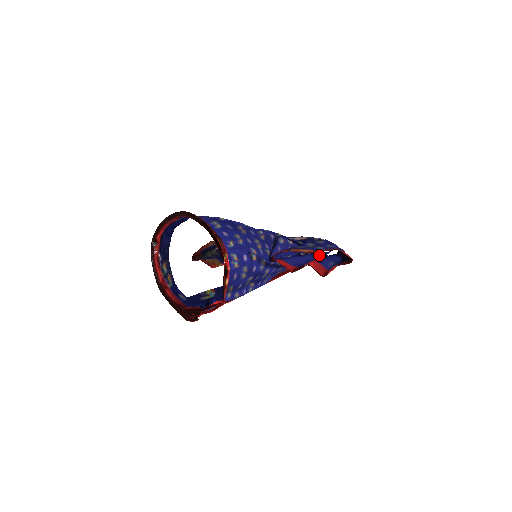
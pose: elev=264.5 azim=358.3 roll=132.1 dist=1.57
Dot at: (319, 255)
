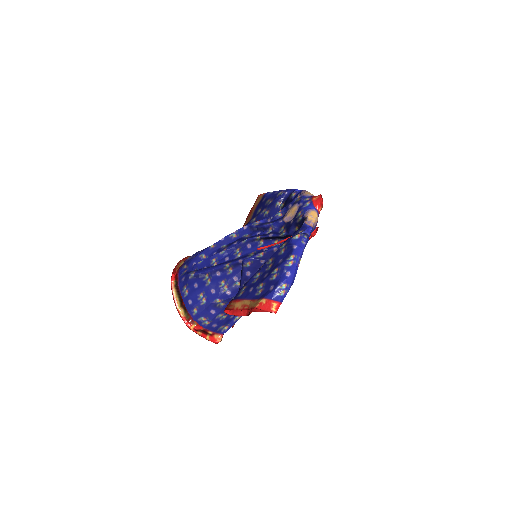
Dot at: occluded
